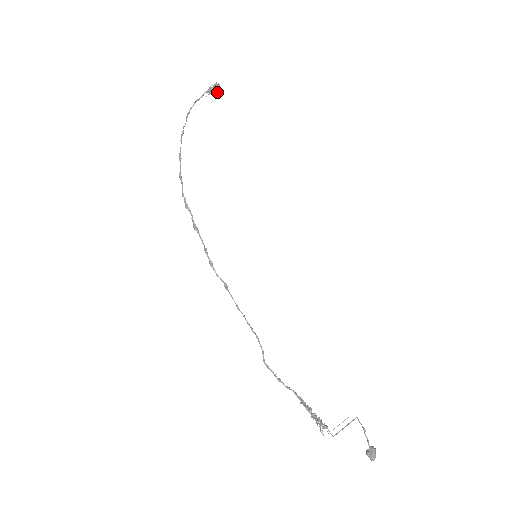
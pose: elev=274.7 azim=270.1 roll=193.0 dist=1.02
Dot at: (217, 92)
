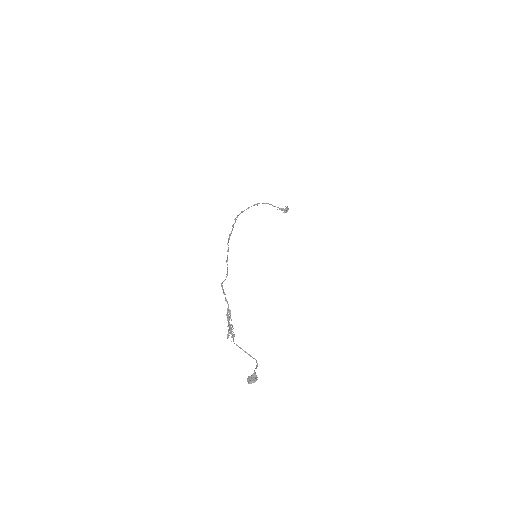
Dot at: (285, 212)
